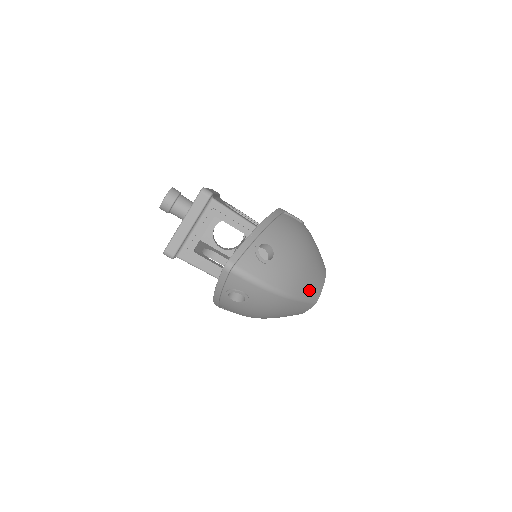
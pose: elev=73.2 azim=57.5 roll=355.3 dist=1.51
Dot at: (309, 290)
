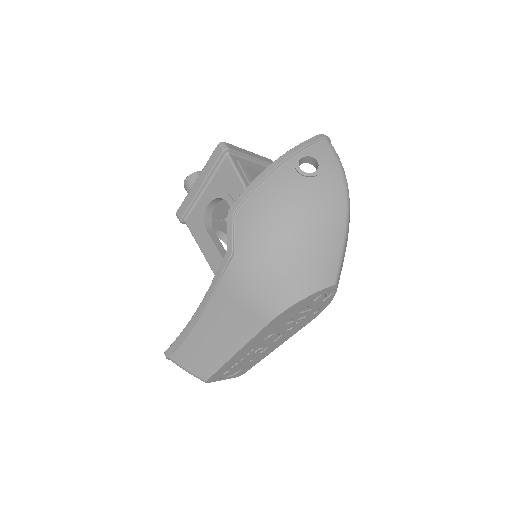
Dot at: occluded
